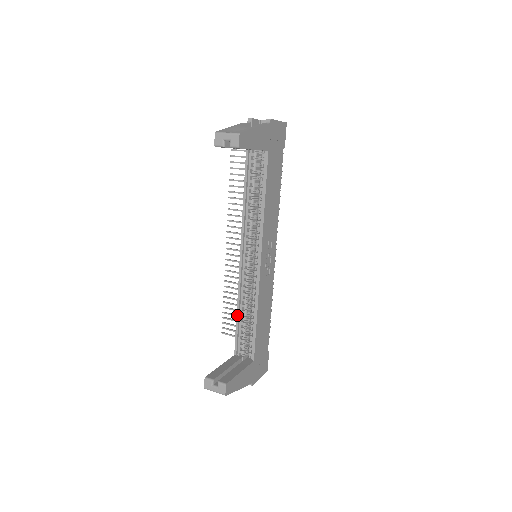
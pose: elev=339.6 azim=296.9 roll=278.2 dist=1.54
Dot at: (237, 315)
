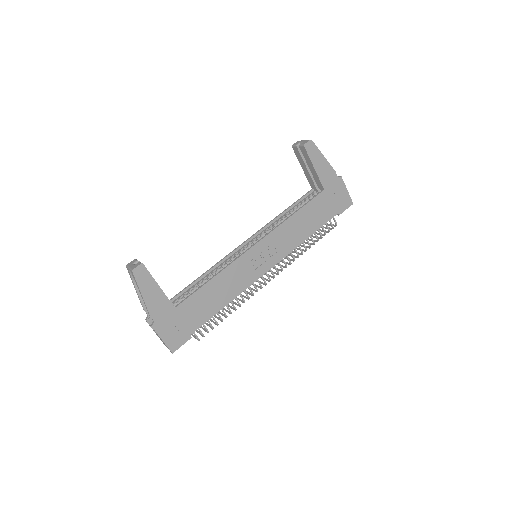
Dot at: (202, 275)
